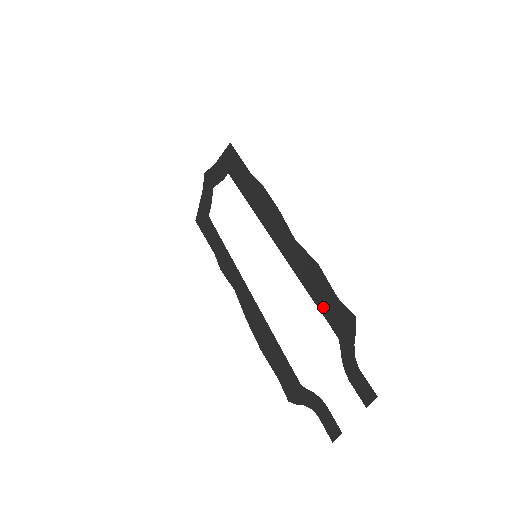
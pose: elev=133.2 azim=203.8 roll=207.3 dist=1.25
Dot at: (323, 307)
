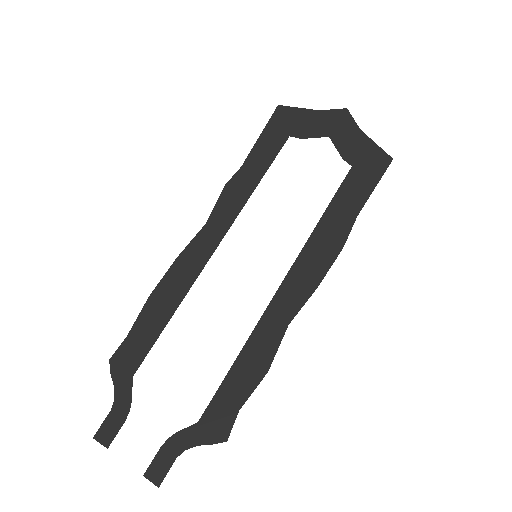
Dot at: (224, 391)
